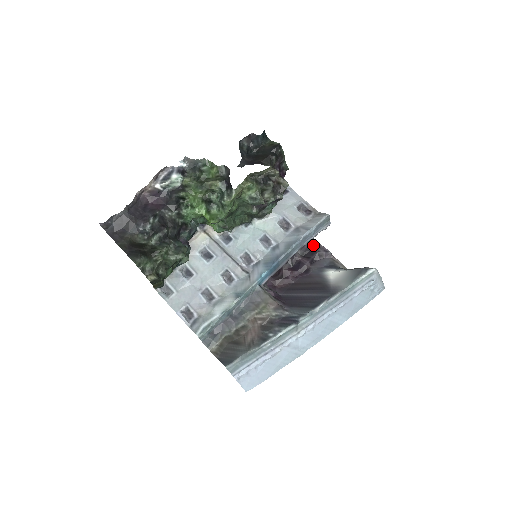
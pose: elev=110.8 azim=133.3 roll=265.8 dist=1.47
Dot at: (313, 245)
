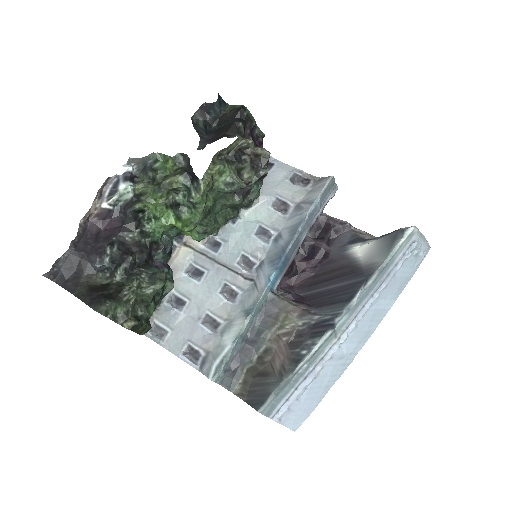
Dot at: (324, 221)
